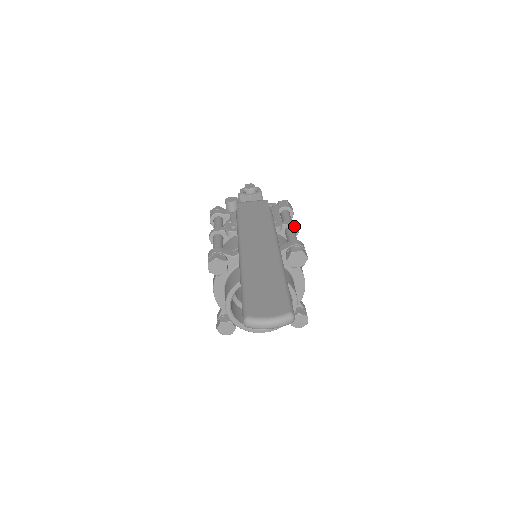
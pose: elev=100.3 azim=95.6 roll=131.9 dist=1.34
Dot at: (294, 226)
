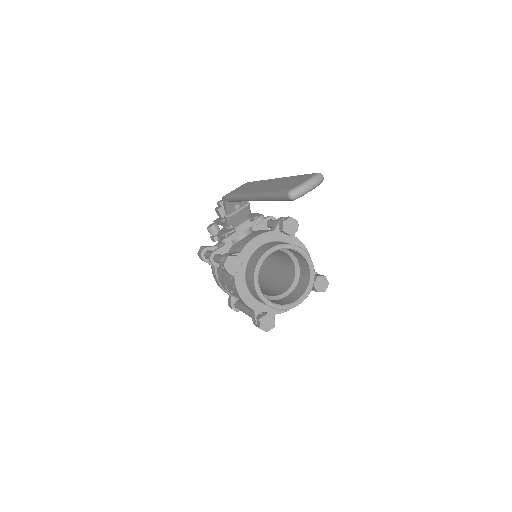
Dot at: (271, 218)
